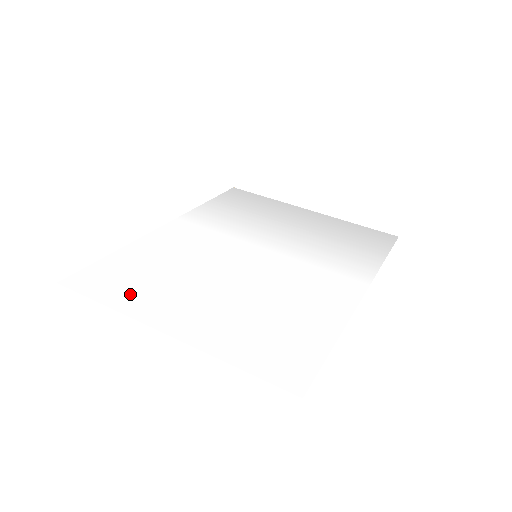
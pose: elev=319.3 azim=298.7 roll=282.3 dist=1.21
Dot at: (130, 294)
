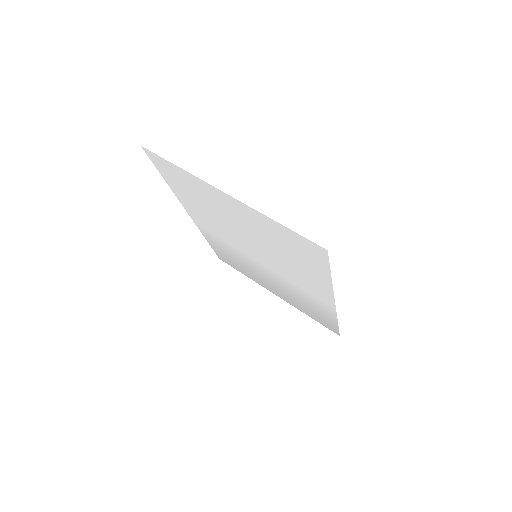
Dot at: (190, 182)
